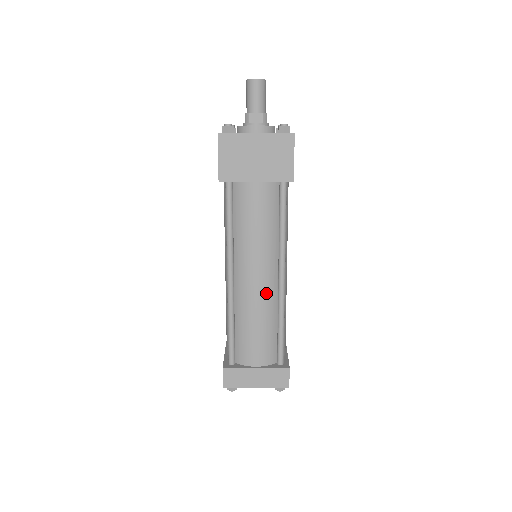
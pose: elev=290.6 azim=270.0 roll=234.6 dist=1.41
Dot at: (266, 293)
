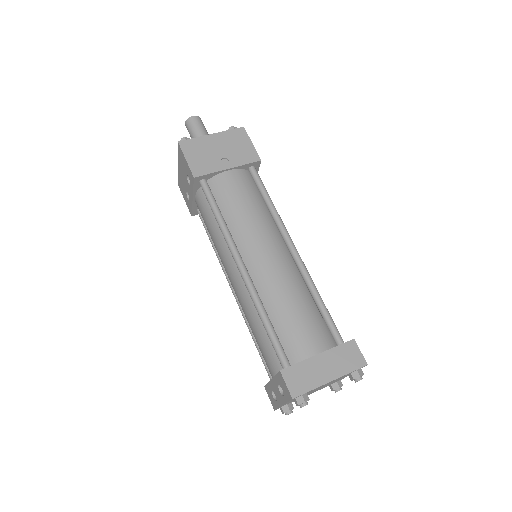
Dot at: (285, 267)
